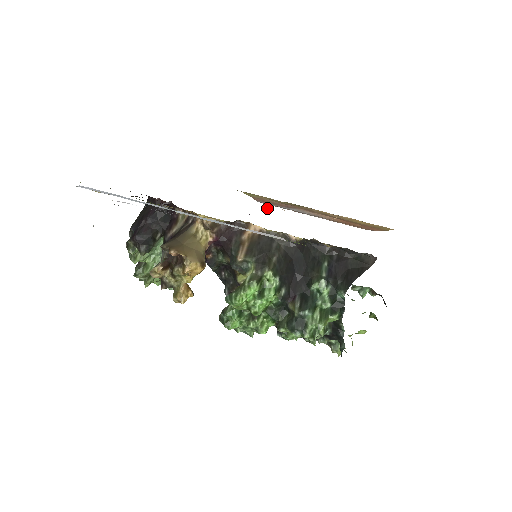
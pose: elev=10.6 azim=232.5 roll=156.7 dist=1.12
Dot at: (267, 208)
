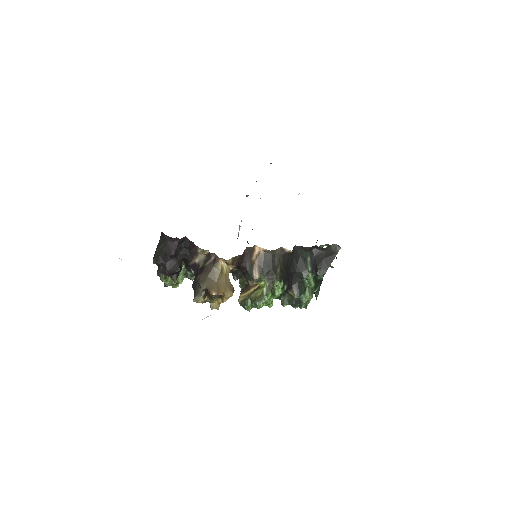
Dot at: occluded
